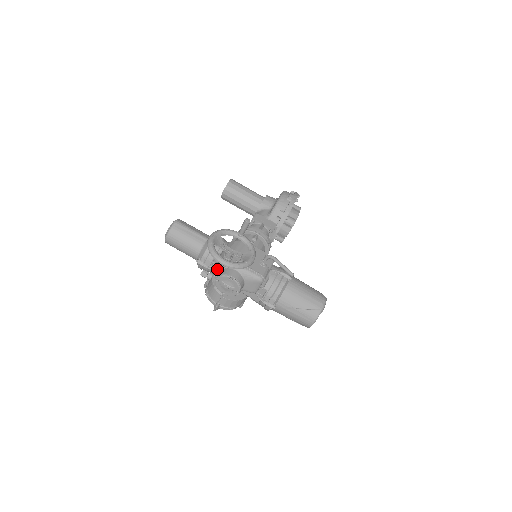
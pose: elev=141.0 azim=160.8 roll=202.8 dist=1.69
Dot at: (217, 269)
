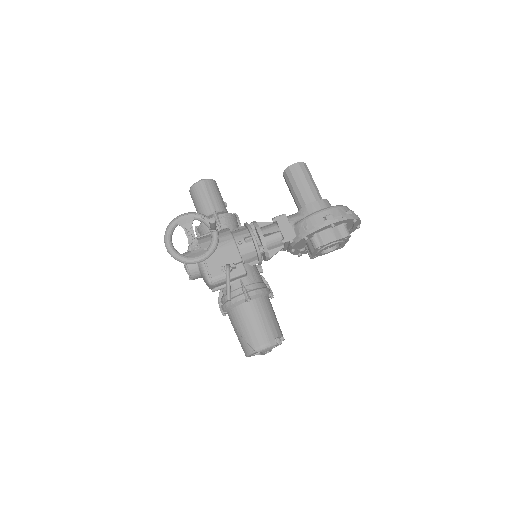
Dot at: (188, 247)
